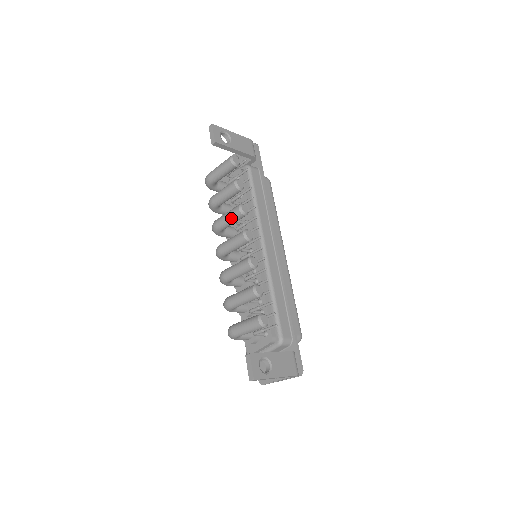
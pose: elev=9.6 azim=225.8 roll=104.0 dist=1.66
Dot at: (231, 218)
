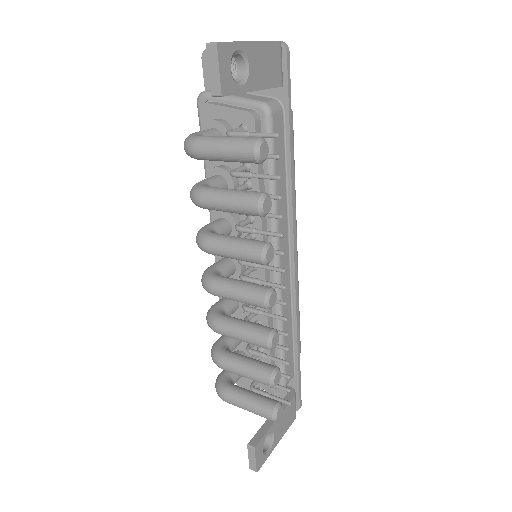
Dot at: (241, 259)
